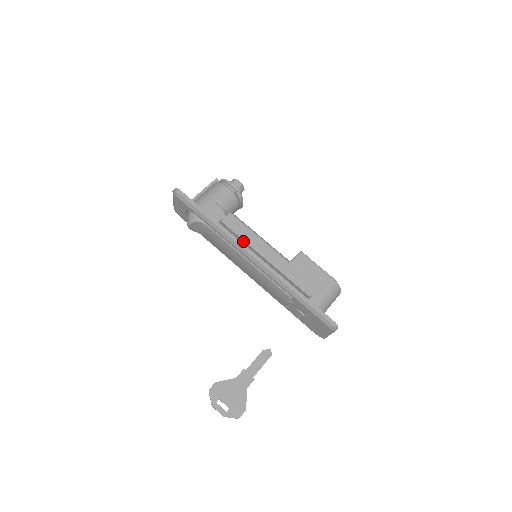
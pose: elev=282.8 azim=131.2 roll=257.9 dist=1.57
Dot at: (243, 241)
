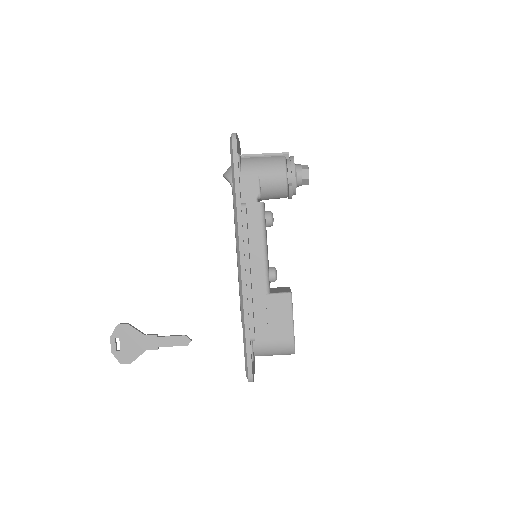
Dot at: (244, 241)
